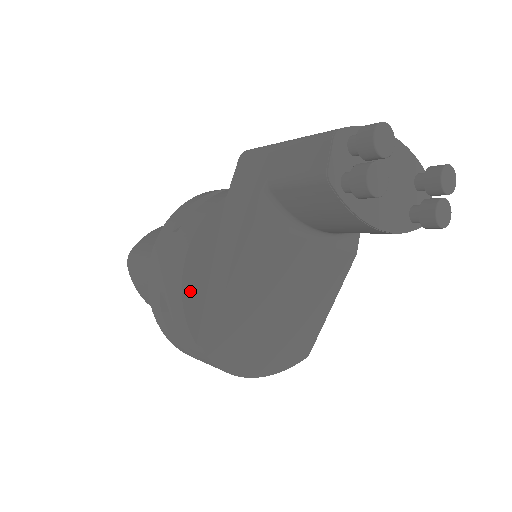
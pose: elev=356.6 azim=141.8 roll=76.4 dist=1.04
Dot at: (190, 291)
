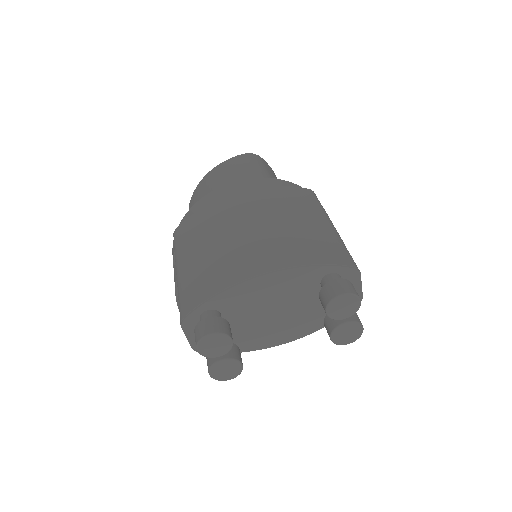
Dot at: occluded
